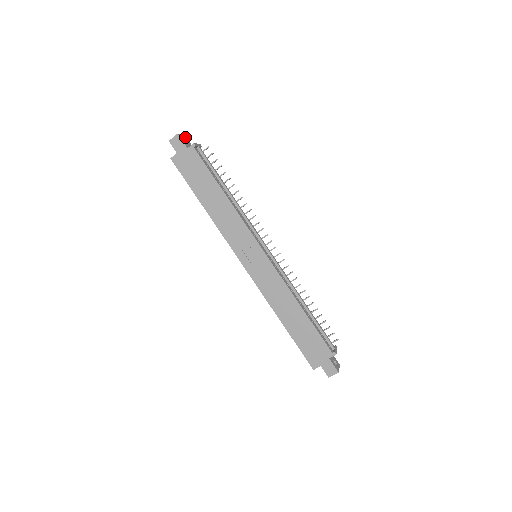
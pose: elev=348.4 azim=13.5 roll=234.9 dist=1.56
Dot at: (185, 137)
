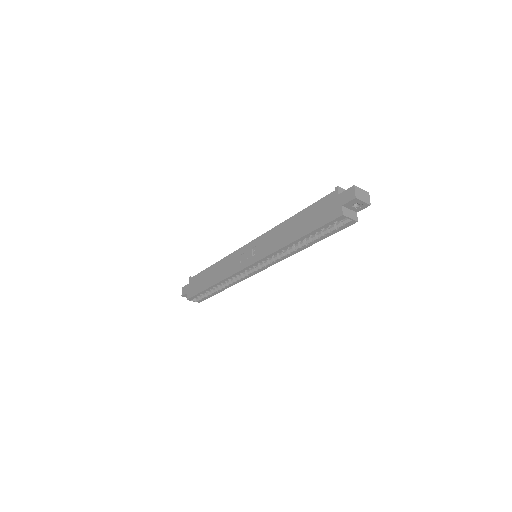
Dot at: occluded
